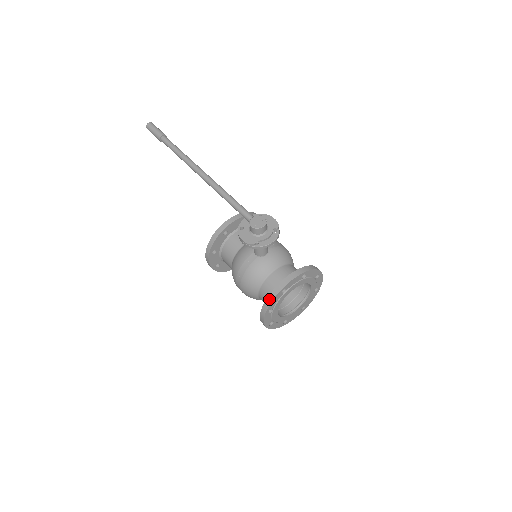
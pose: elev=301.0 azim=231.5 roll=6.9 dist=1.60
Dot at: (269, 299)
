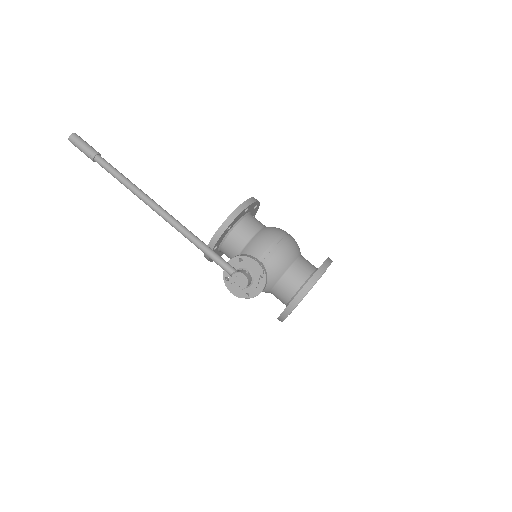
Dot at: (280, 319)
